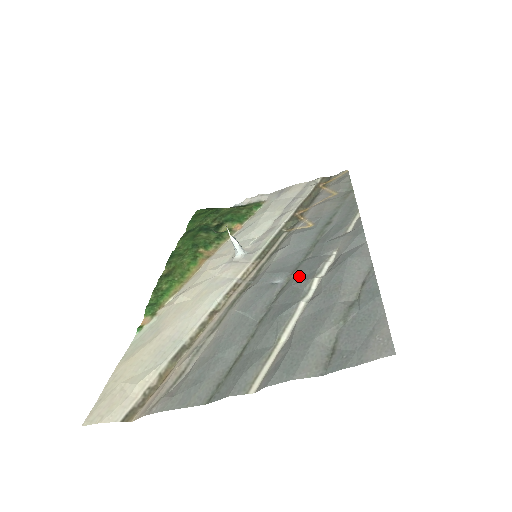
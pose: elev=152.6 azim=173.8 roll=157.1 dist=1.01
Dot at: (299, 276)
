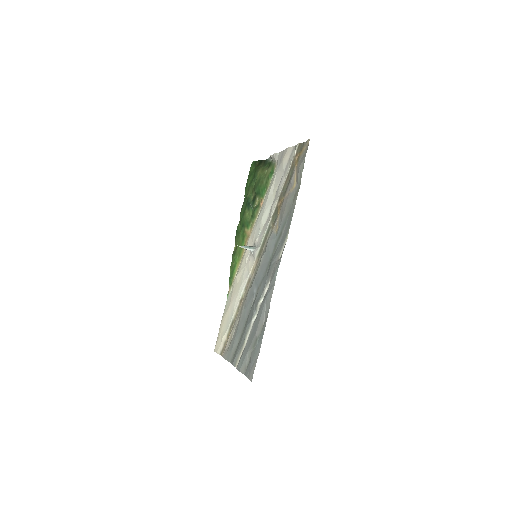
Dot at: (258, 295)
